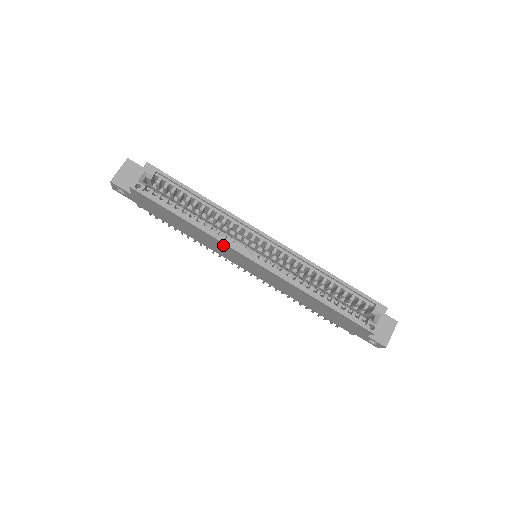
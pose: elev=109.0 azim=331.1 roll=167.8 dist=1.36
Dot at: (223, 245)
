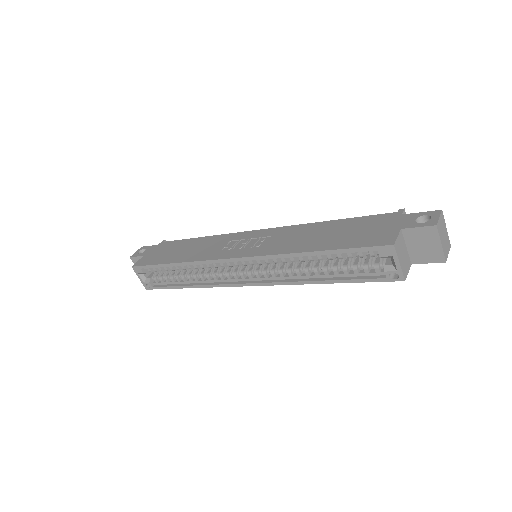
Dot at: occluded
